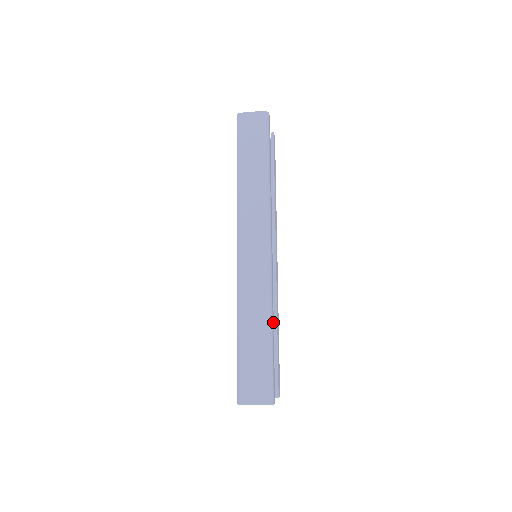
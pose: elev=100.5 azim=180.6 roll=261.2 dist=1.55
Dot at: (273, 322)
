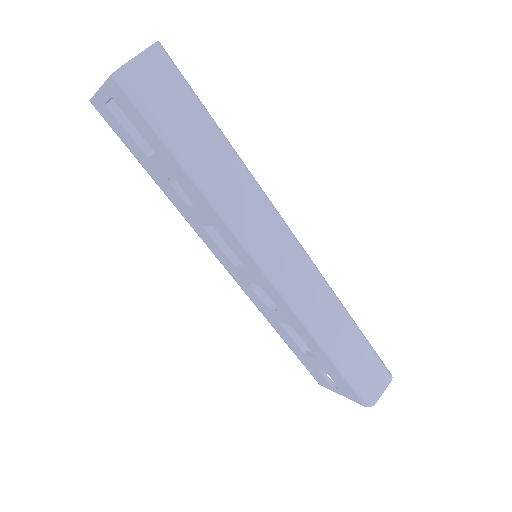
Dot at: occluded
